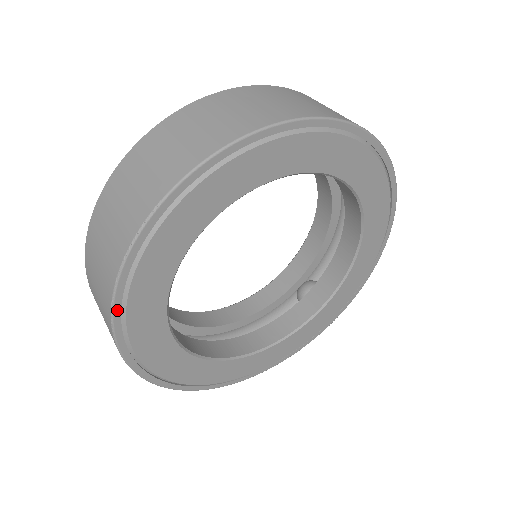
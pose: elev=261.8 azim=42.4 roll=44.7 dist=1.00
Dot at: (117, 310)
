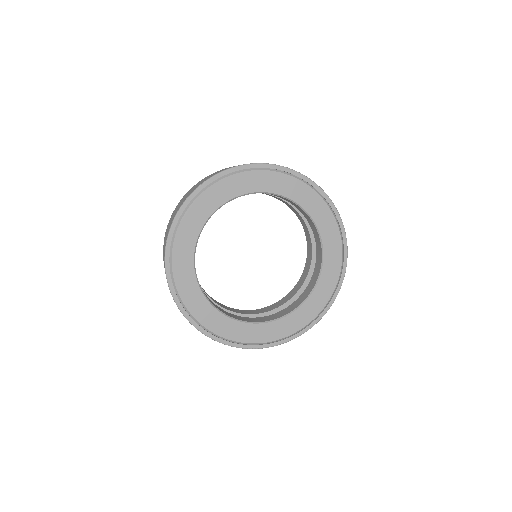
Dot at: (173, 227)
